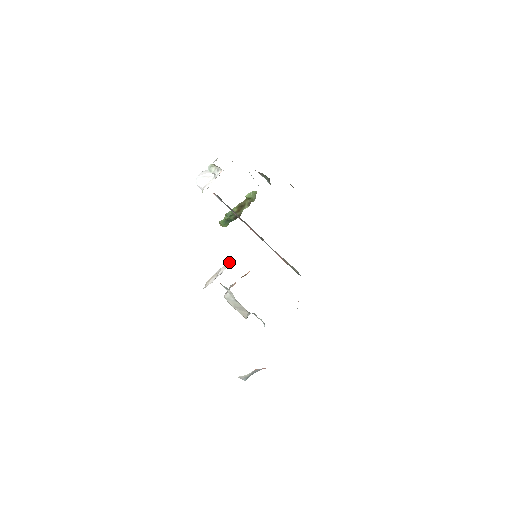
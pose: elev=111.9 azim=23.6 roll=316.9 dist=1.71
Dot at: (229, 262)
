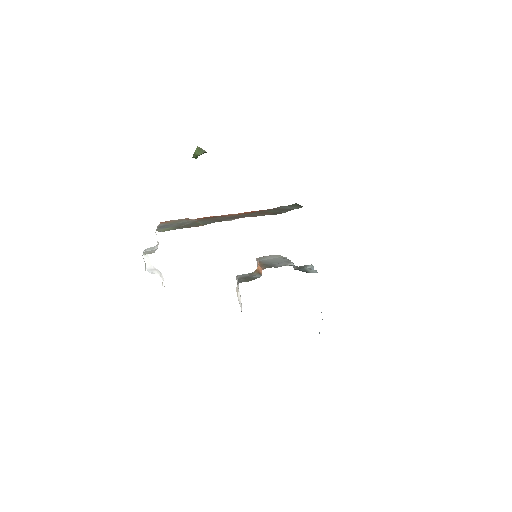
Dot at: (239, 293)
